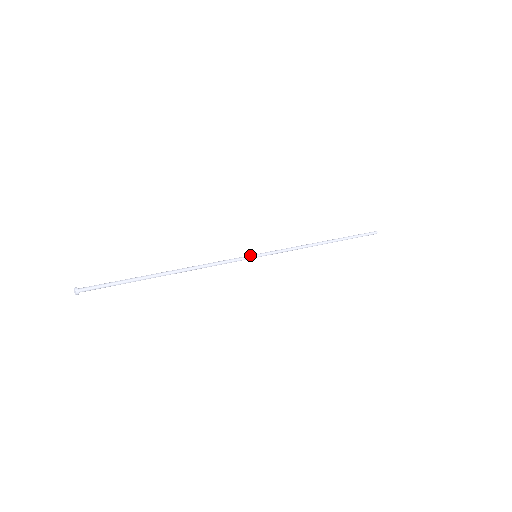
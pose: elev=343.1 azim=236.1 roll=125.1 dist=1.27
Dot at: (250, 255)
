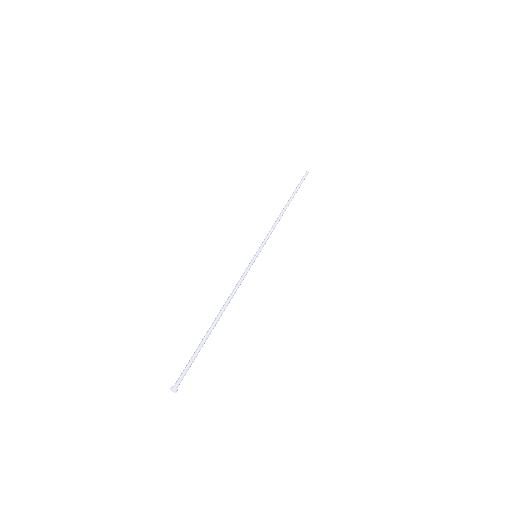
Dot at: (253, 259)
